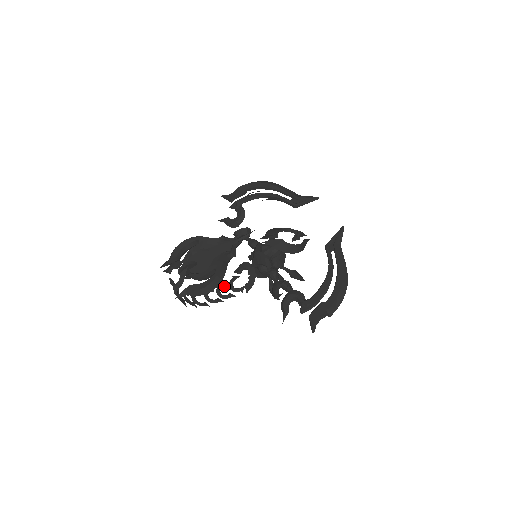
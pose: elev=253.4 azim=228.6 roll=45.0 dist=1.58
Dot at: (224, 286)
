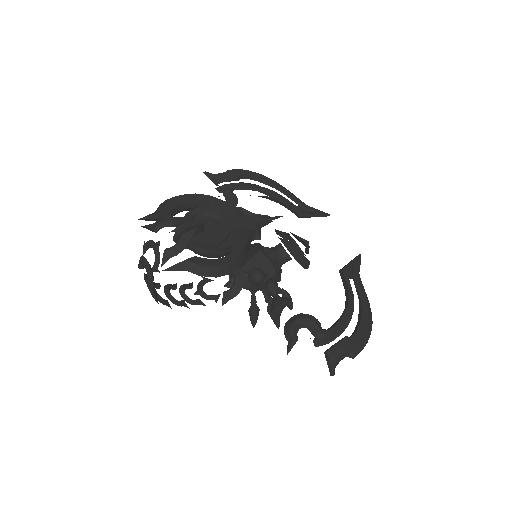
Dot at: (190, 287)
